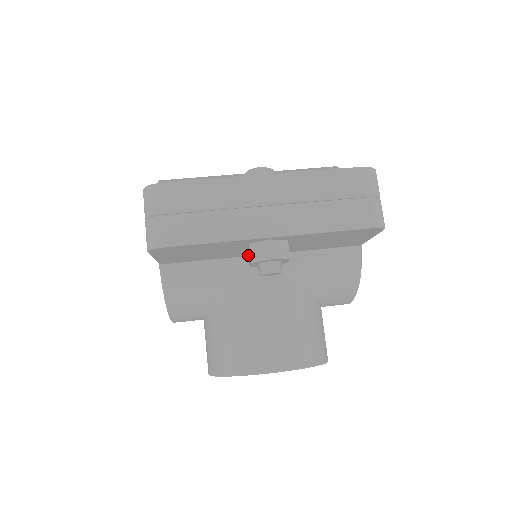
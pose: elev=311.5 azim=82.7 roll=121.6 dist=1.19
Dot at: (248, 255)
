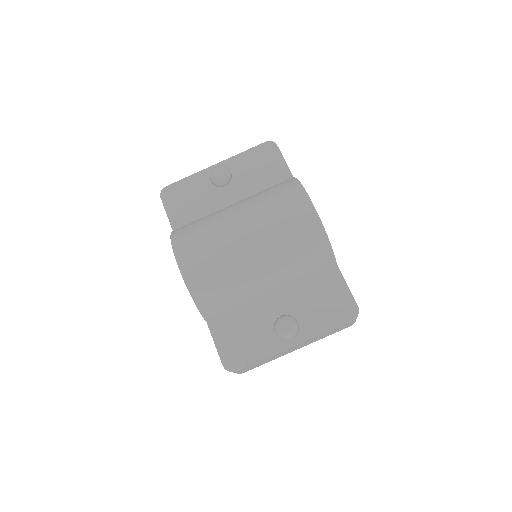
Dot at: occluded
